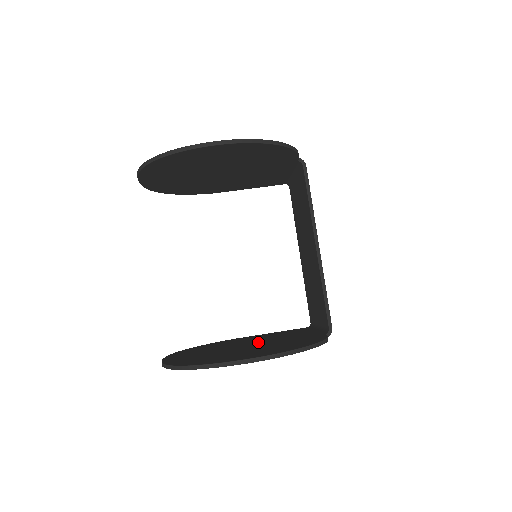
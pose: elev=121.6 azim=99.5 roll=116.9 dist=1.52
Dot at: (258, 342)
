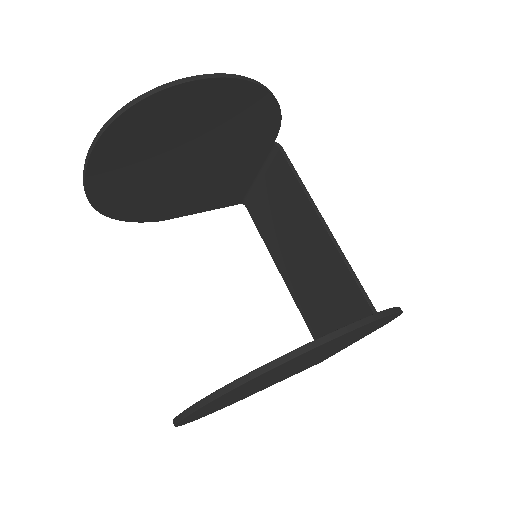
Dot at: occluded
